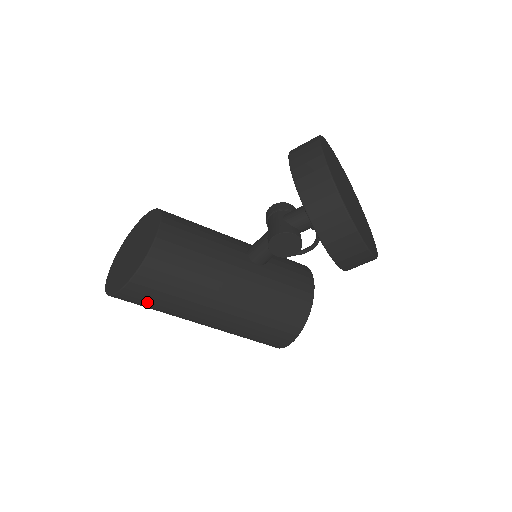
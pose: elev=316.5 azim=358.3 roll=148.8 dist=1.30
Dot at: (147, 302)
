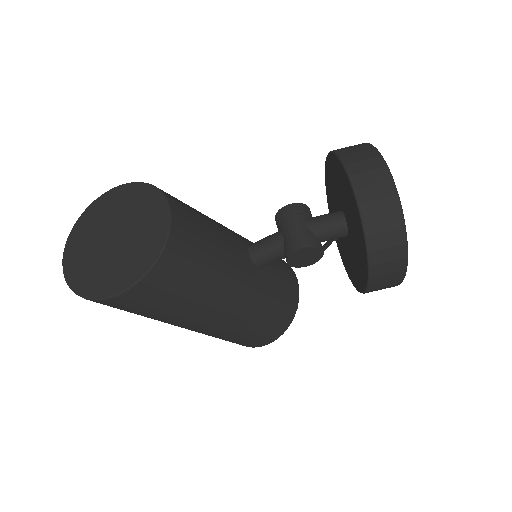
Dot at: (136, 309)
